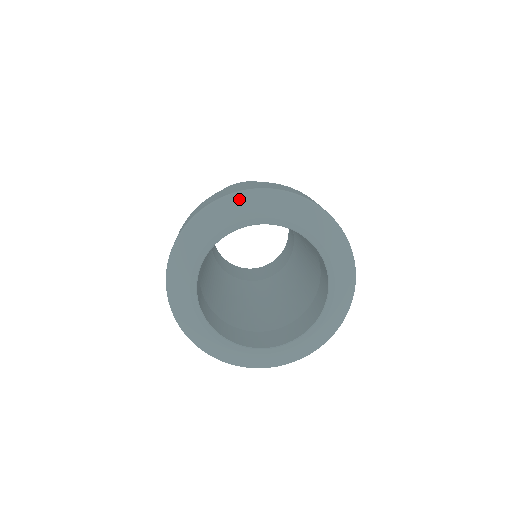
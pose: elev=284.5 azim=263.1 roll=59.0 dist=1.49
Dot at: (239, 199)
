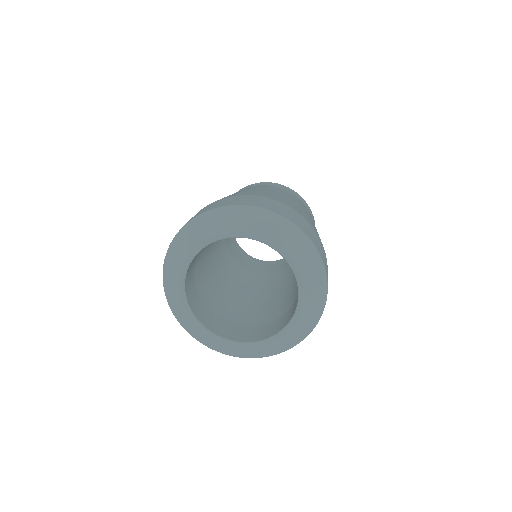
Dot at: (258, 214)
